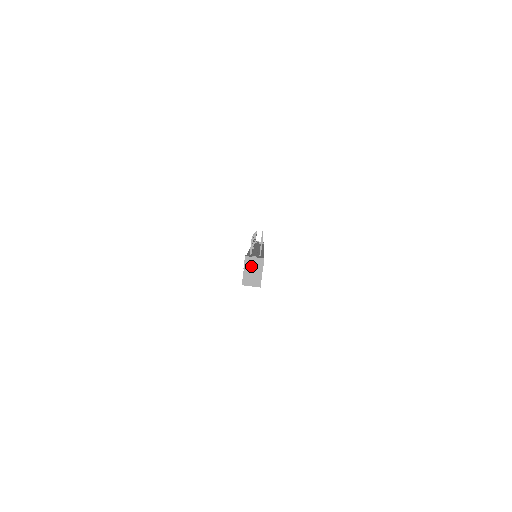
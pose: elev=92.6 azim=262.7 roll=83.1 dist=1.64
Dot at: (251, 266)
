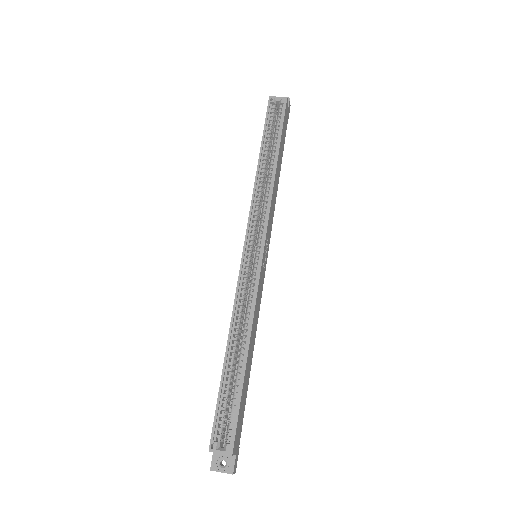
Dot at: occluded
